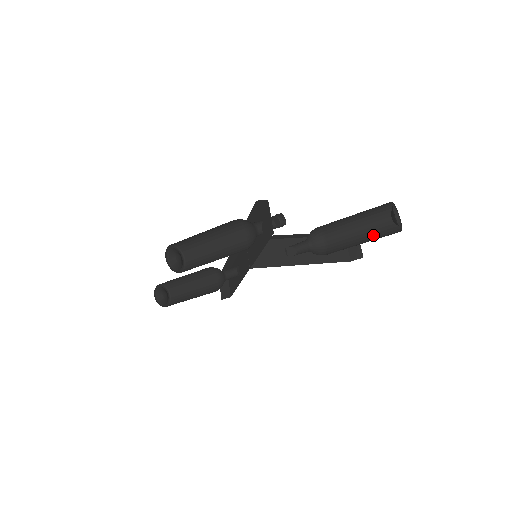
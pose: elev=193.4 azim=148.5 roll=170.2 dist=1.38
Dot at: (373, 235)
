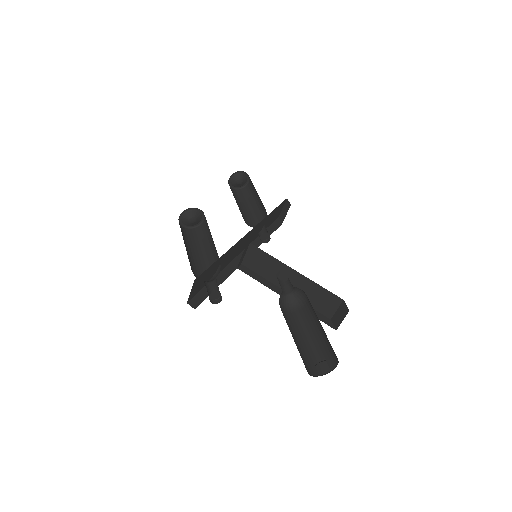
Dot at: (320, 345)
